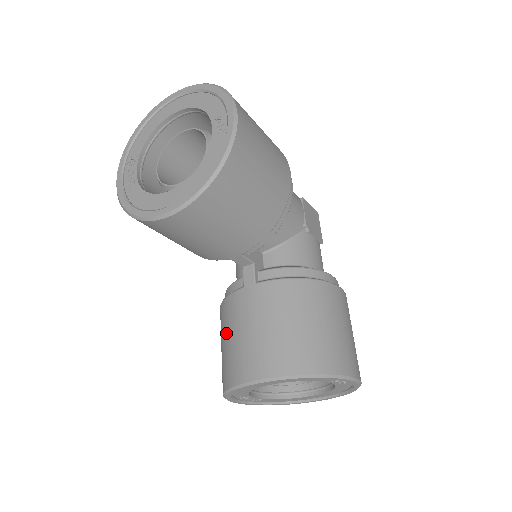
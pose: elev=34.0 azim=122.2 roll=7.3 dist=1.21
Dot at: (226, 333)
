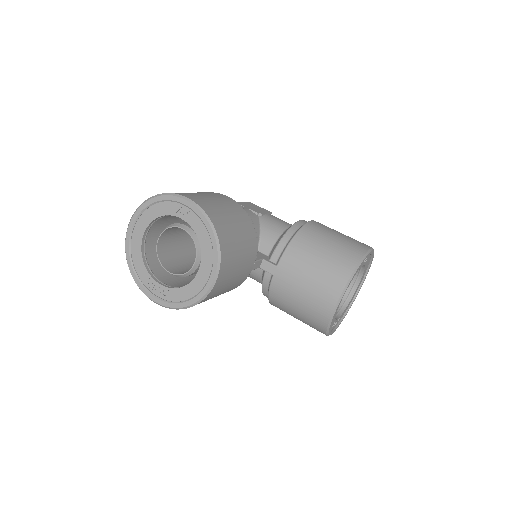
Dot at: (292, 306)
